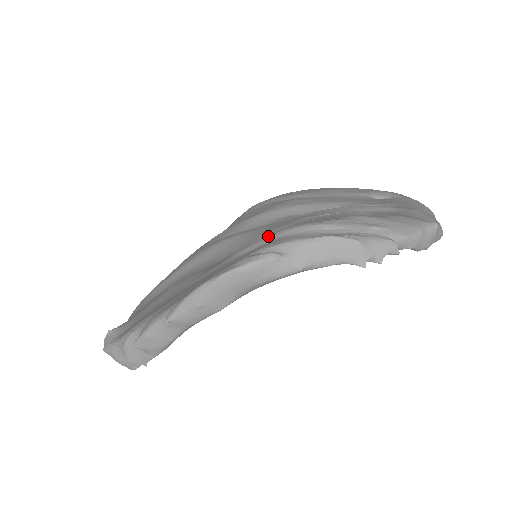
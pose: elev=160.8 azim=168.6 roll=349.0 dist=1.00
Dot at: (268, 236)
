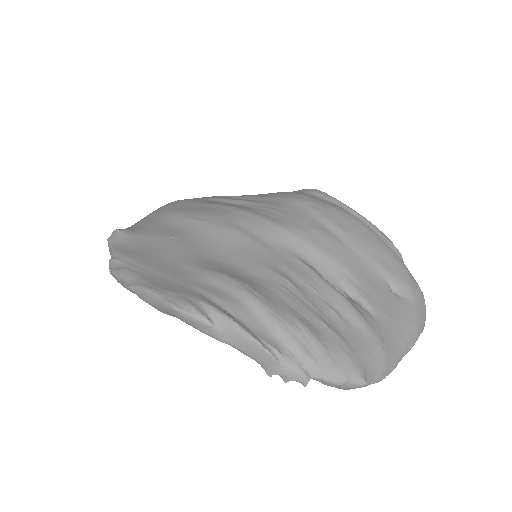
Dot at: (235, 286)
